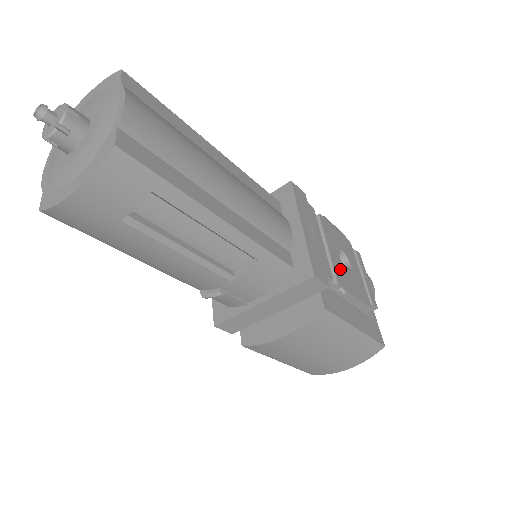
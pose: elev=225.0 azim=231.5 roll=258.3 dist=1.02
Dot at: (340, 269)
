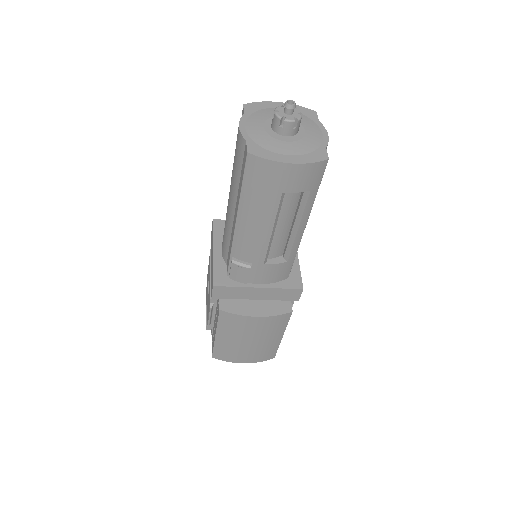
Dot at: occluded
